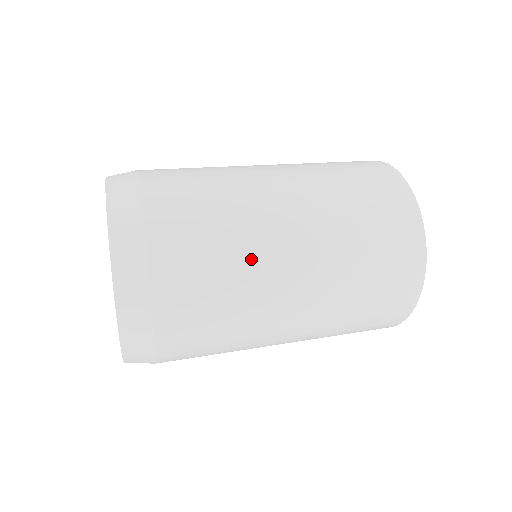
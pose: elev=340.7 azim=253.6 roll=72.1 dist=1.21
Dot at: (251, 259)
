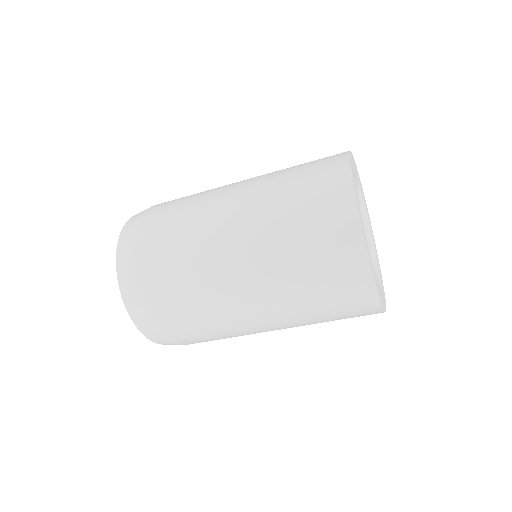
Dot at: (205, 274)
